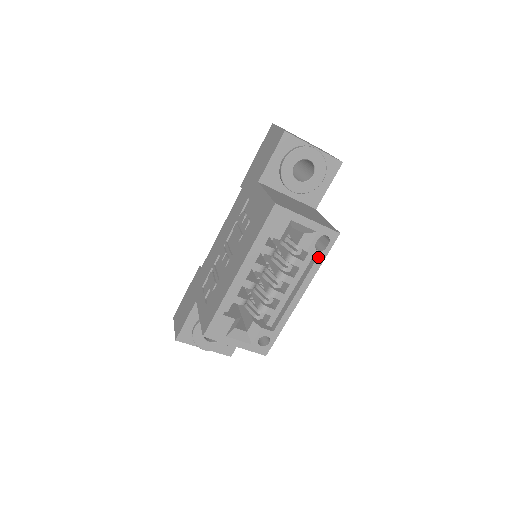
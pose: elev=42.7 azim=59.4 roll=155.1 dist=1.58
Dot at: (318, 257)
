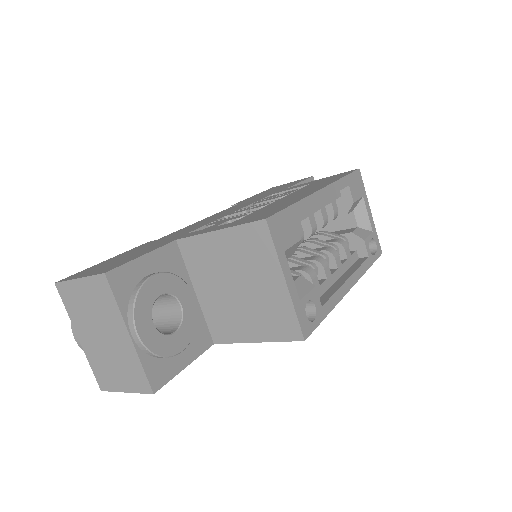
Dot at: (368, 257)
